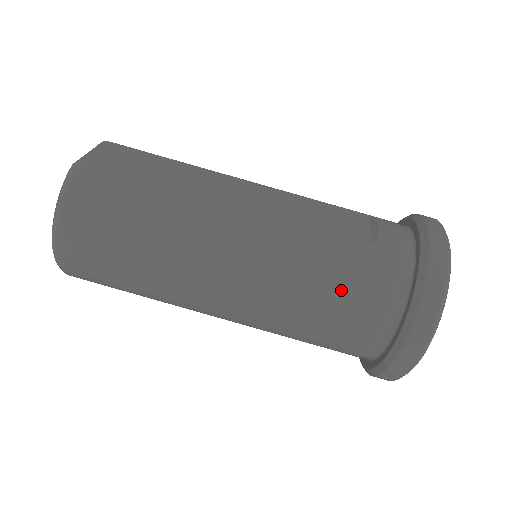
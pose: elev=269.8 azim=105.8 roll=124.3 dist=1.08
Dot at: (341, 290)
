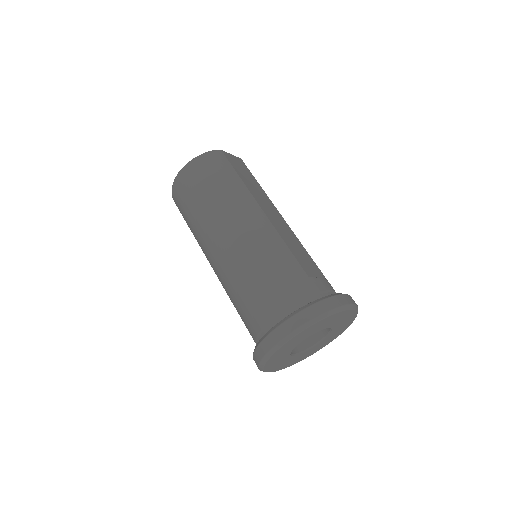
Dot at: (273, 280)
